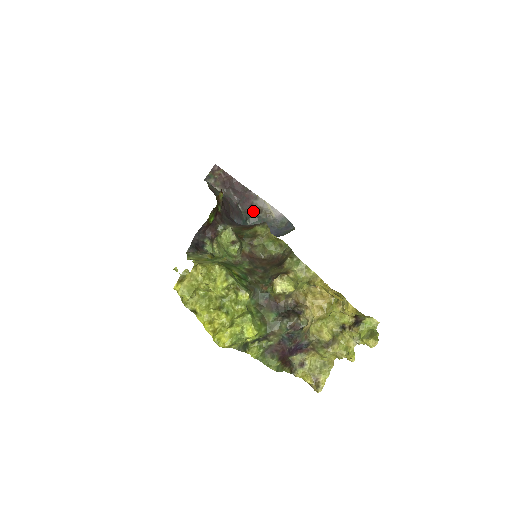
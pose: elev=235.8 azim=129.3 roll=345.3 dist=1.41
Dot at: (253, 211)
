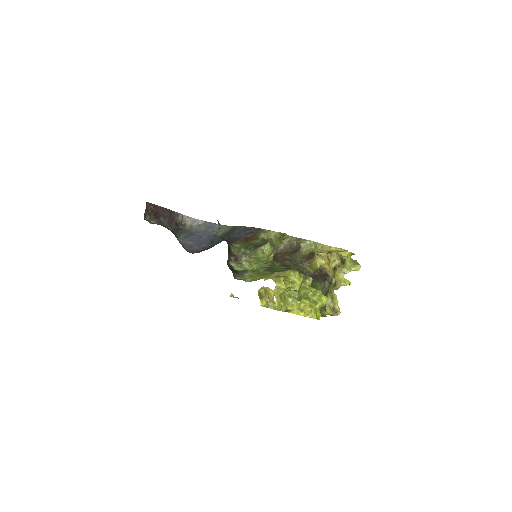
Dot at: (177, 227)
